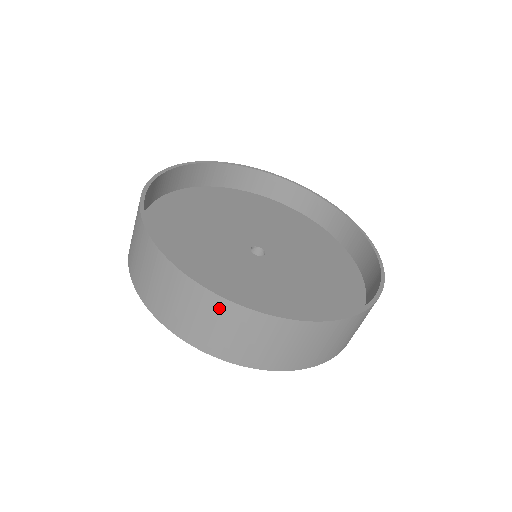
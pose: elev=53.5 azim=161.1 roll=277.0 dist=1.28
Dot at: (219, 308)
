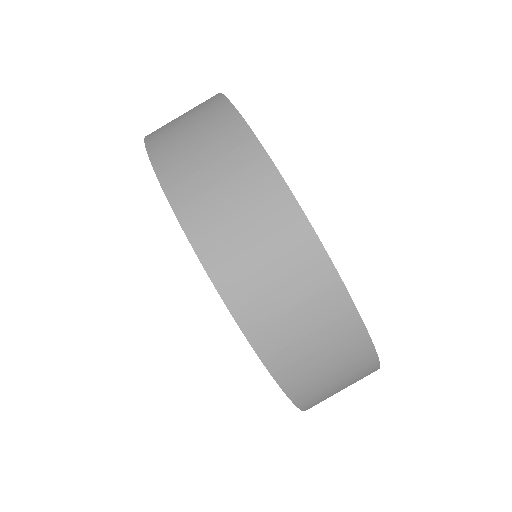
Dot at: (298, 243)
